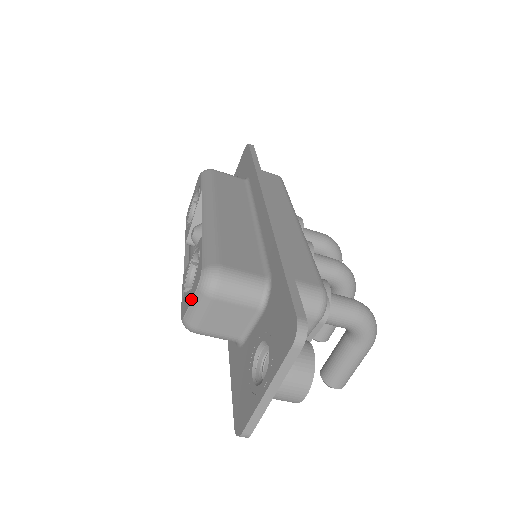
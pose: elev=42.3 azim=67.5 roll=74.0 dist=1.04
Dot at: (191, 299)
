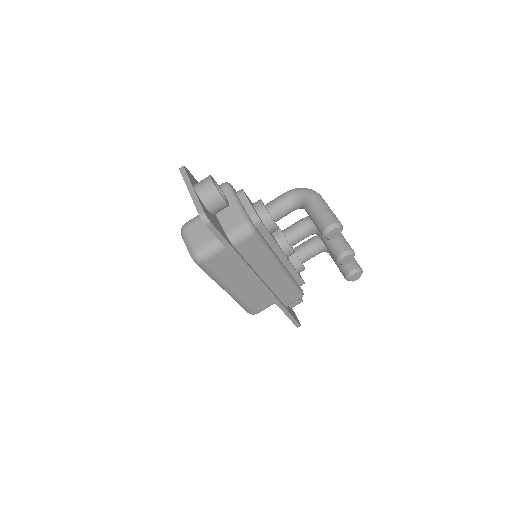
Dot at: (185, 244)
